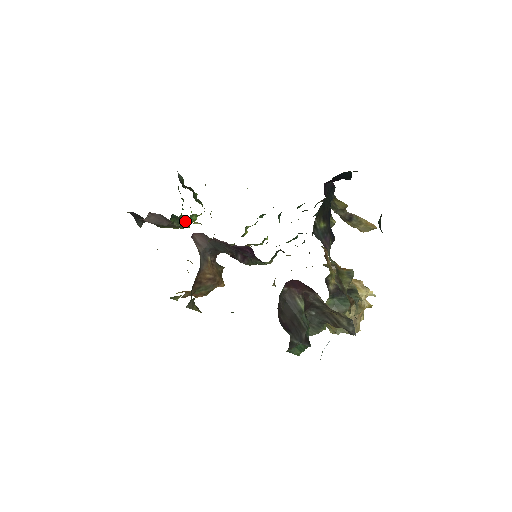
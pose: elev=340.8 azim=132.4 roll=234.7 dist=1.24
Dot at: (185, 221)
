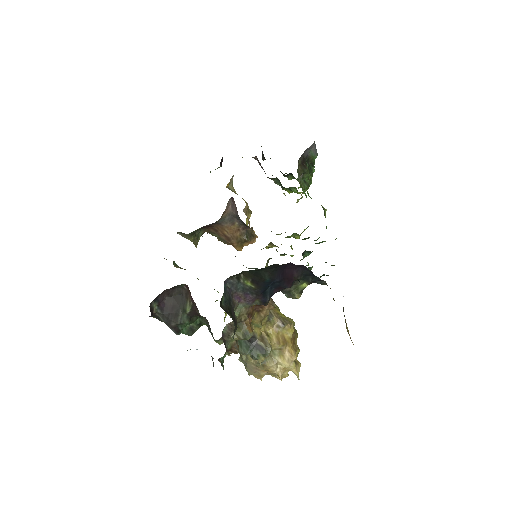
Dot at: occluded
